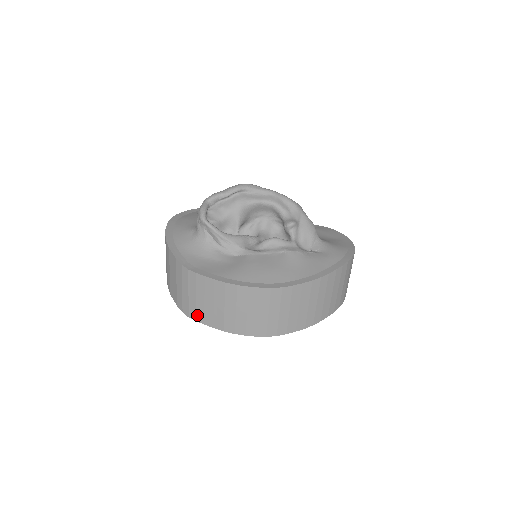
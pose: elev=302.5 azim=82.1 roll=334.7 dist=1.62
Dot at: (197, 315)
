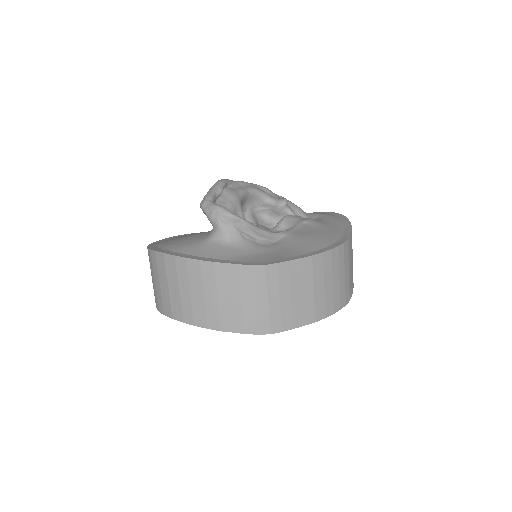
Dot at: (283, 322)
